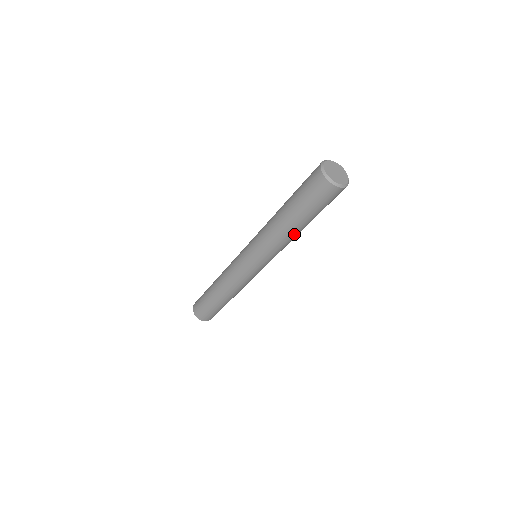
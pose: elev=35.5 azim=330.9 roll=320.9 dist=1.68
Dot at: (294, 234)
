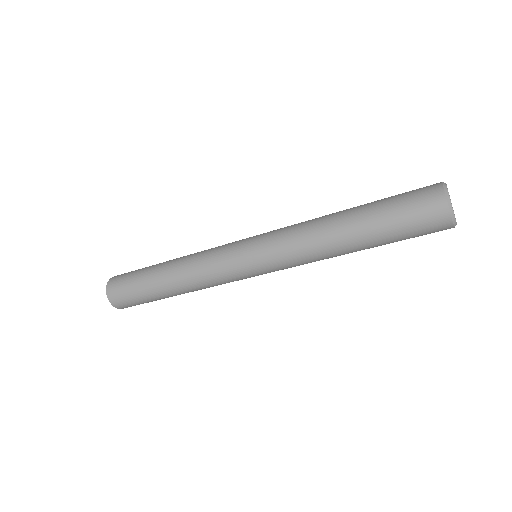
Dot at: (342, 254)
